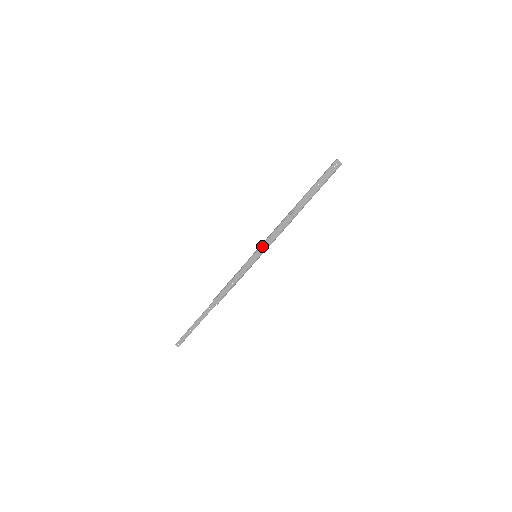
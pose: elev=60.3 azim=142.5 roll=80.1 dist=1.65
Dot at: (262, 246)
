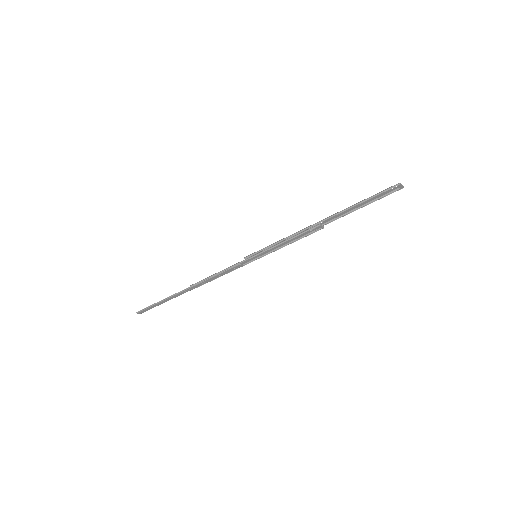
Dot at: (267, 250)
